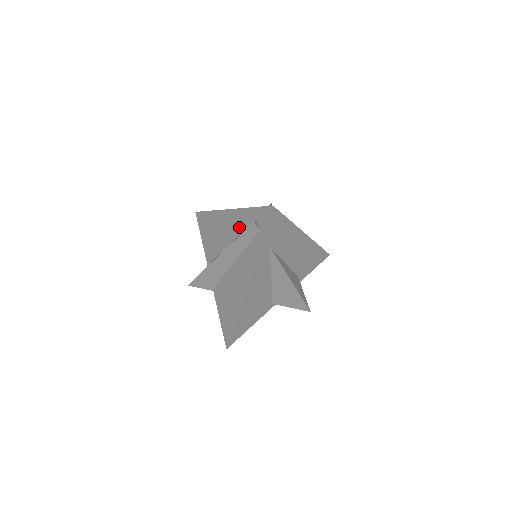
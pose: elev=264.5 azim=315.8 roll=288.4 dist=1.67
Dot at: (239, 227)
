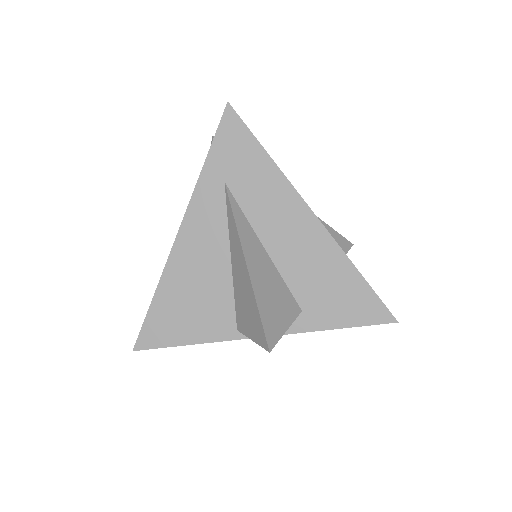
Dot at: occluded
